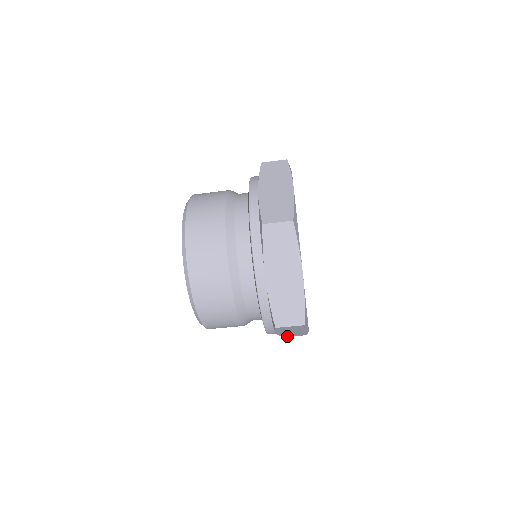
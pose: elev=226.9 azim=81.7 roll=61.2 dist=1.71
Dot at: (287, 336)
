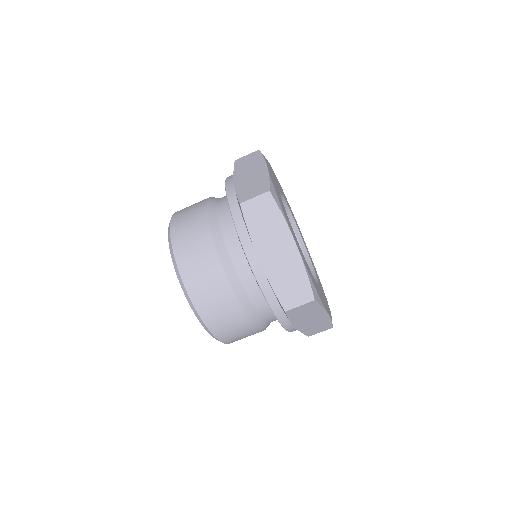
Dot at: (289, 305)
